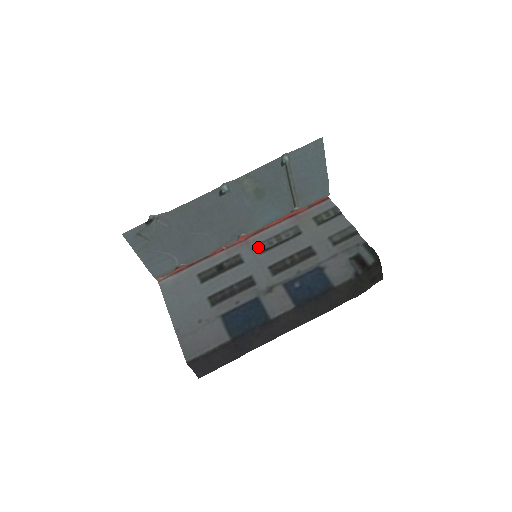
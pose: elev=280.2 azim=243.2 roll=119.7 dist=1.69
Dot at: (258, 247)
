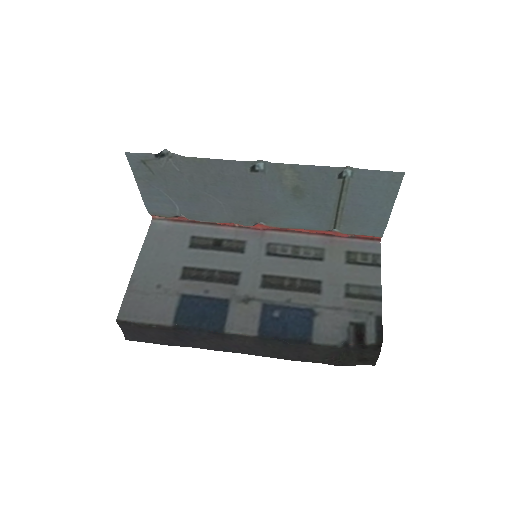
Dot at: (269, 246)
